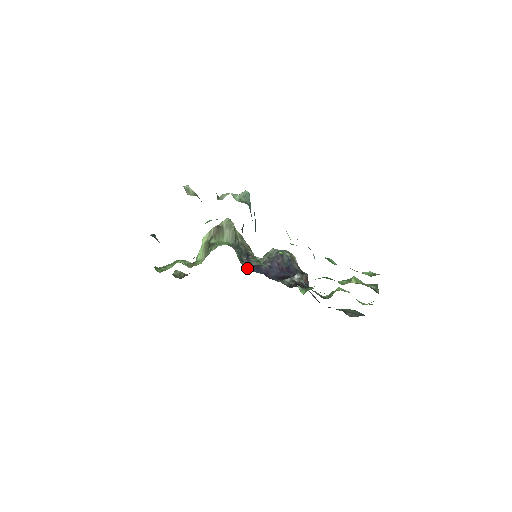
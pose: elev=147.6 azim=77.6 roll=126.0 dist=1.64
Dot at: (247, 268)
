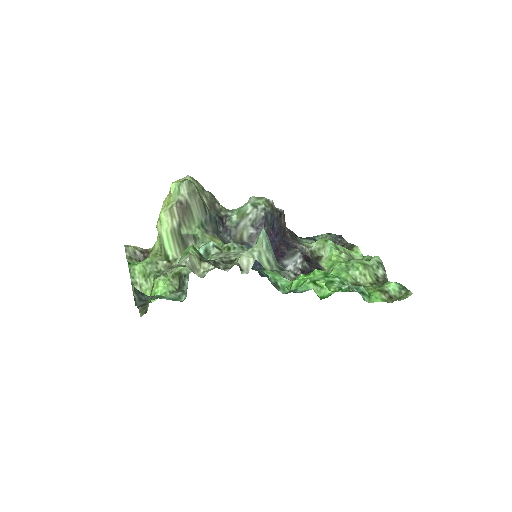
Dot at: (228, 242)
